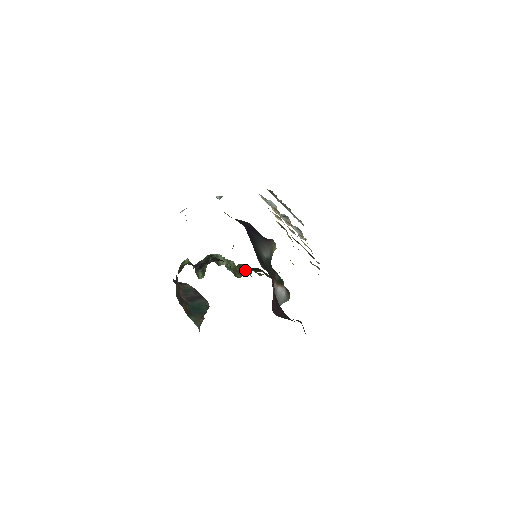
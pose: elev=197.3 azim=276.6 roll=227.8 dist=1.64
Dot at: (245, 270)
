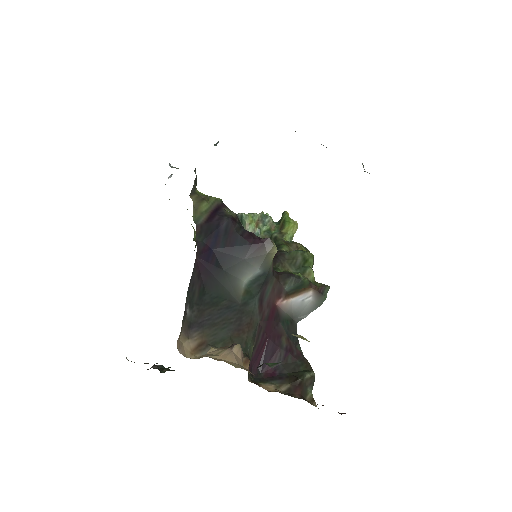
Dot at: (276, 240)
